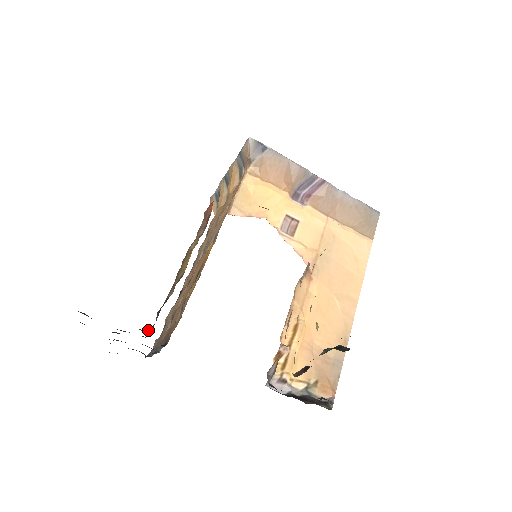
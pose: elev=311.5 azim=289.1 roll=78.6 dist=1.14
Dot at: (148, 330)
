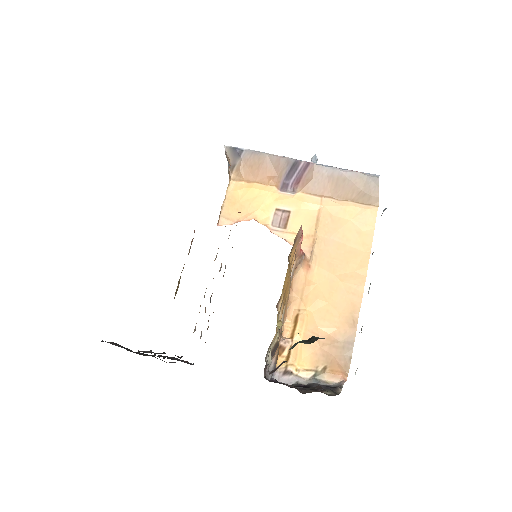
Dot at: (150, 351)
